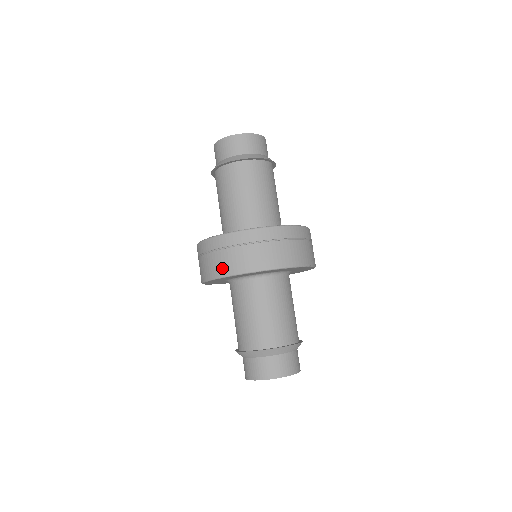
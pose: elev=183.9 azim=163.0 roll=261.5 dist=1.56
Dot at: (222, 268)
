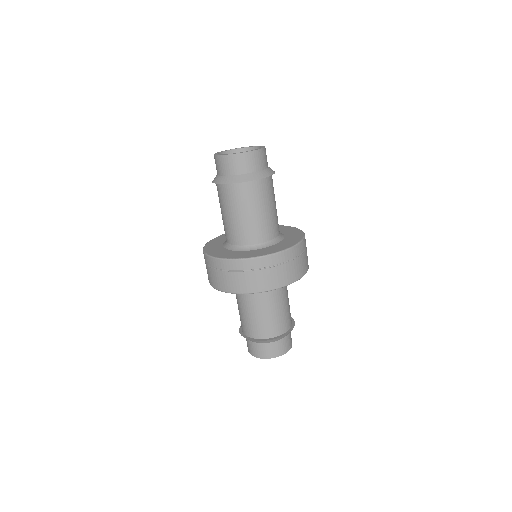
Dot at: (278, 281)
